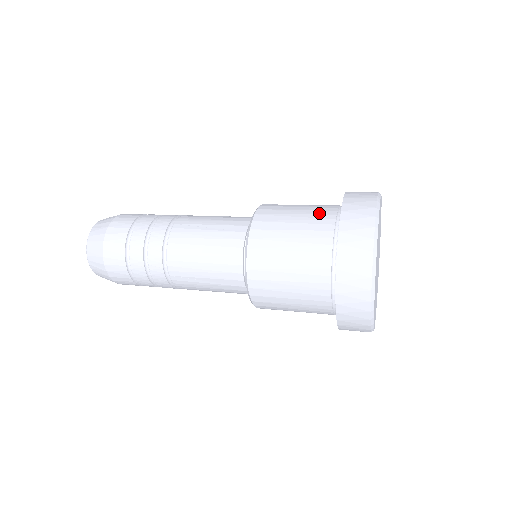
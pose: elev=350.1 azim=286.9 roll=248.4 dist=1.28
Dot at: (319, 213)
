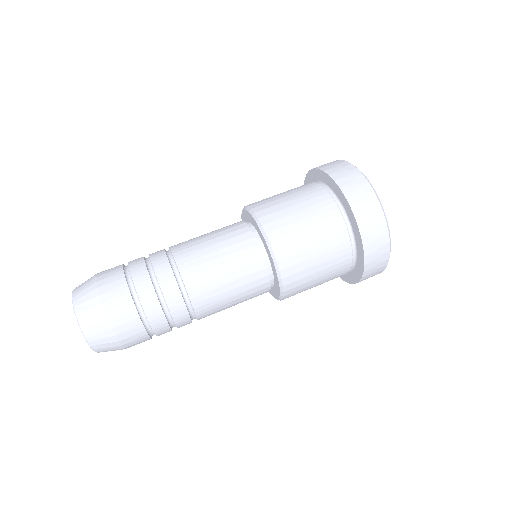
Dot at: (317, 201)
